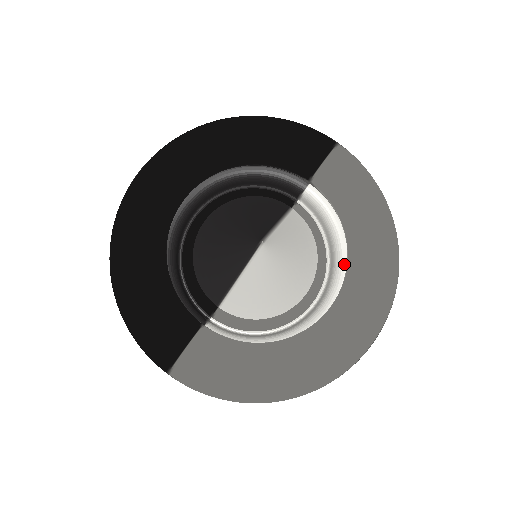
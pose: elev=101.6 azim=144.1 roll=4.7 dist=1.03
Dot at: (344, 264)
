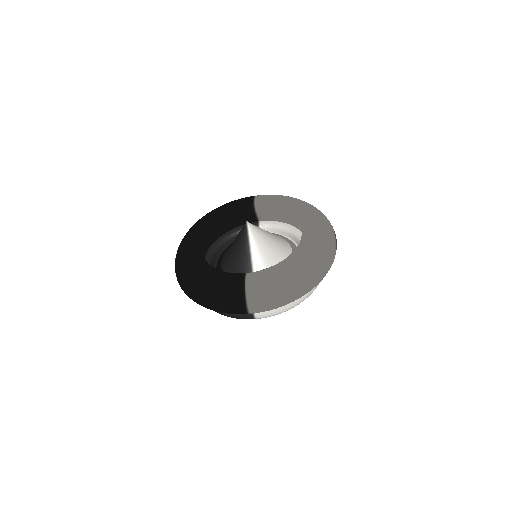
Dot at: (299, 233)
